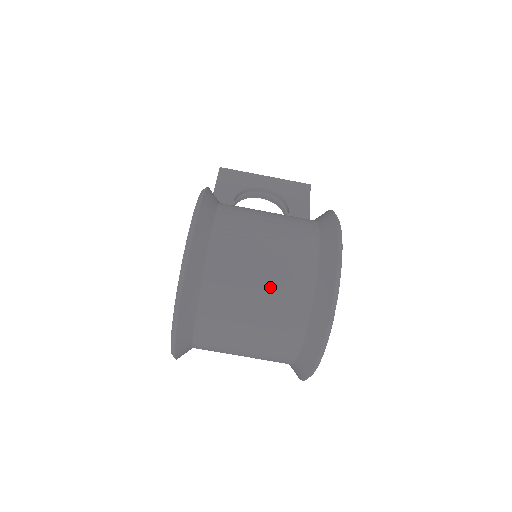
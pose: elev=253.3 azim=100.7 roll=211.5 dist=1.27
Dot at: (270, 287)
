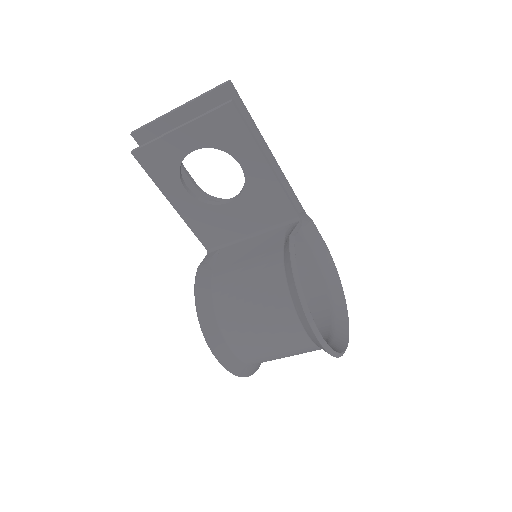
Dot at: occluded
